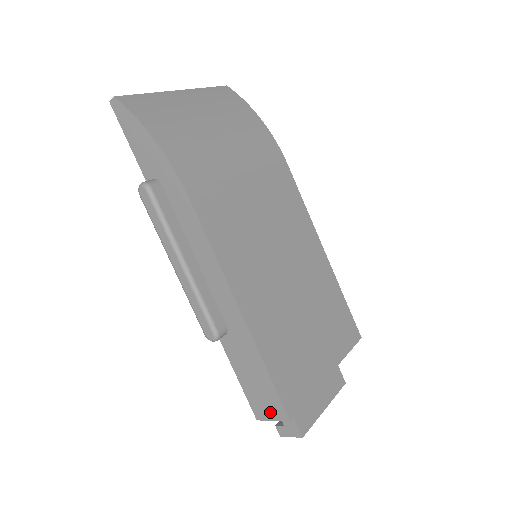
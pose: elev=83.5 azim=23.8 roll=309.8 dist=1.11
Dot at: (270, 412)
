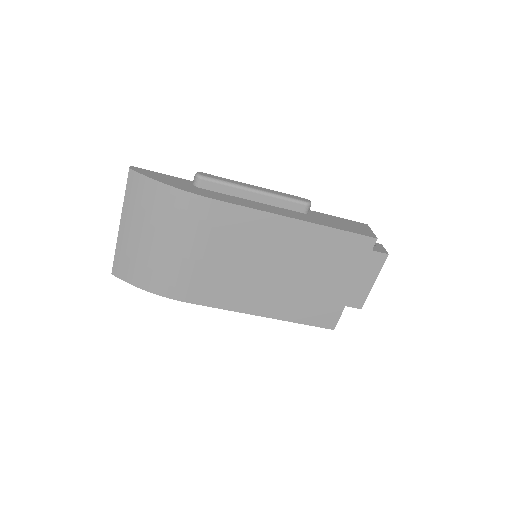
Dot at: occluded
